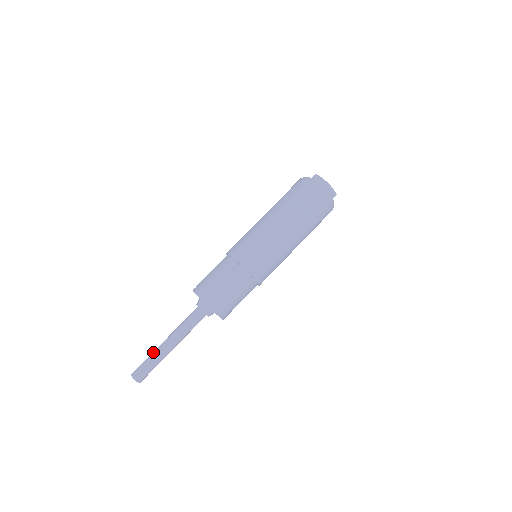
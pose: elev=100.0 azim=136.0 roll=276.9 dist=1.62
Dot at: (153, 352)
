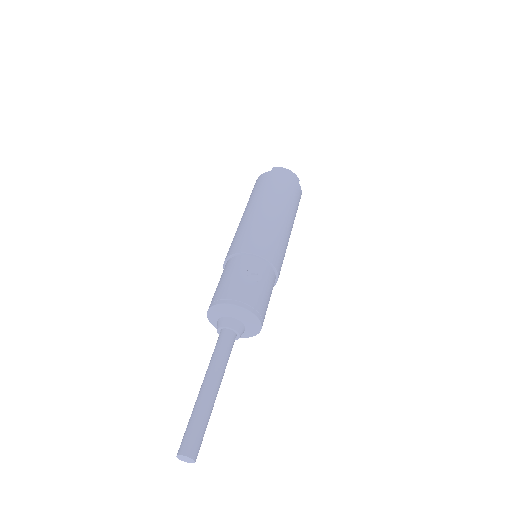
Dot at: (194, 408)
